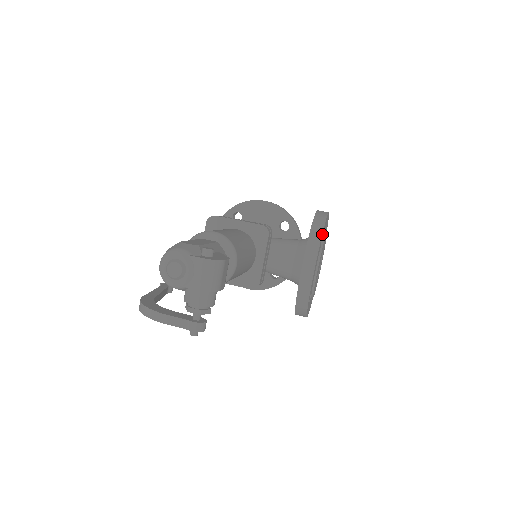
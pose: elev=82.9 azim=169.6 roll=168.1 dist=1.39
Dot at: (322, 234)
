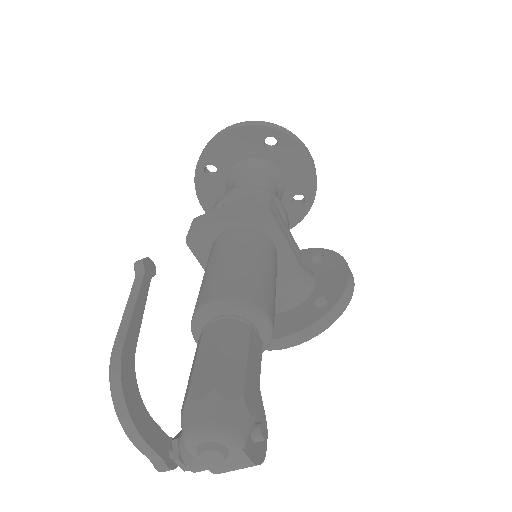
Dot at: (333, 320)
